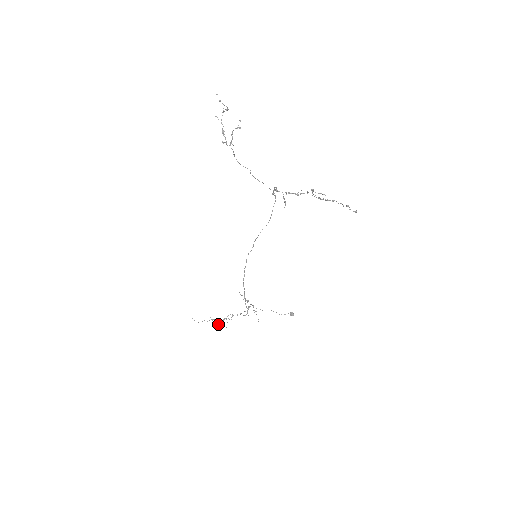
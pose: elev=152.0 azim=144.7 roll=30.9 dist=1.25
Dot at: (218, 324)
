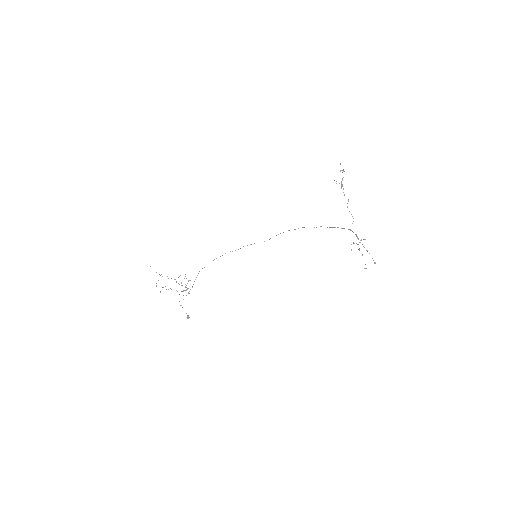
Dot at: occluded
